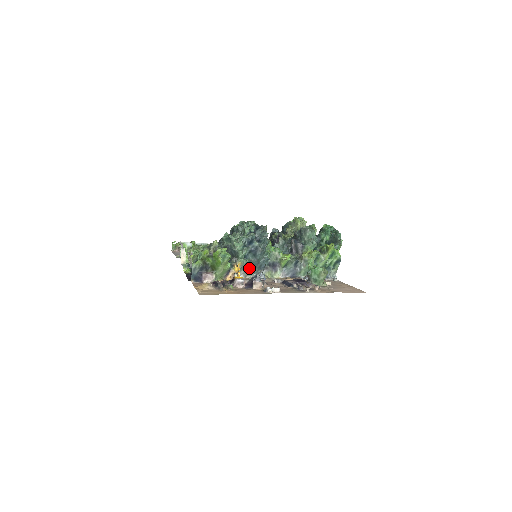
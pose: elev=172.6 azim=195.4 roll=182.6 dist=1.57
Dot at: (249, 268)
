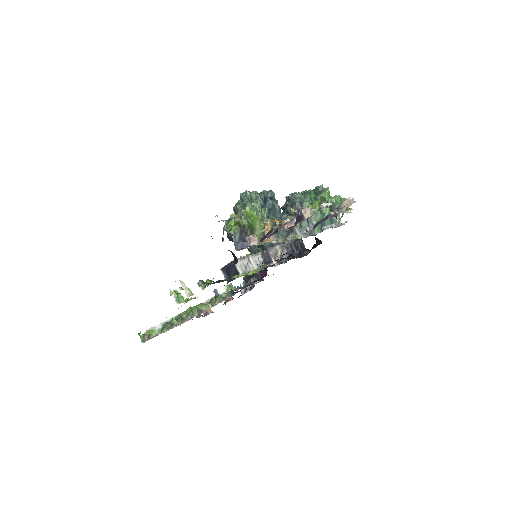
Dot at: occluded
